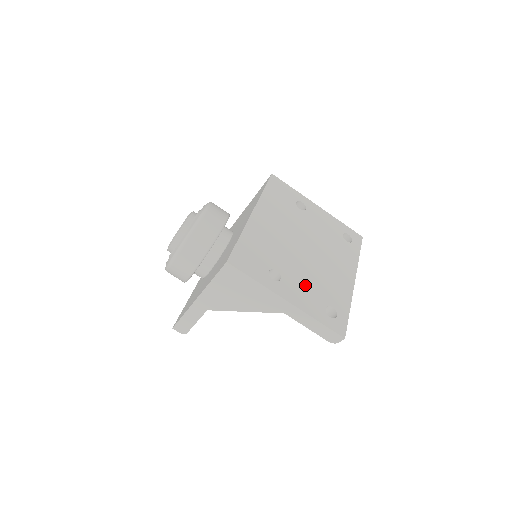
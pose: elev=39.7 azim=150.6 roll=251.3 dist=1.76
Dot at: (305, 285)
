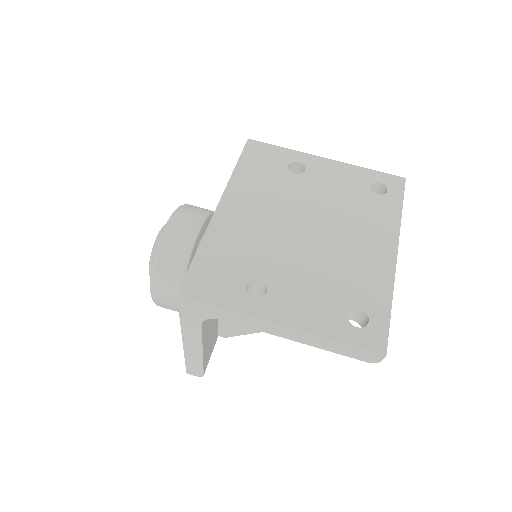
Dot at: (309, 288)
